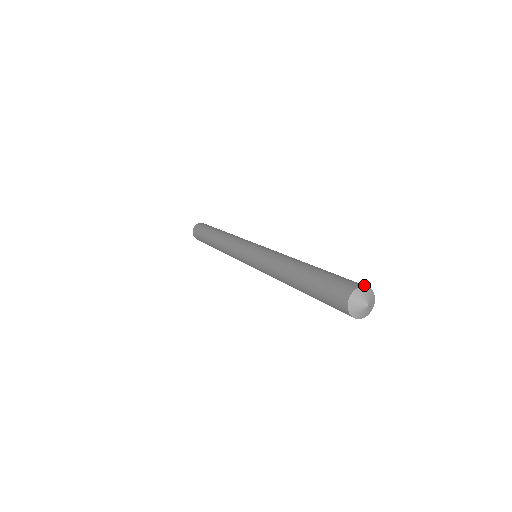
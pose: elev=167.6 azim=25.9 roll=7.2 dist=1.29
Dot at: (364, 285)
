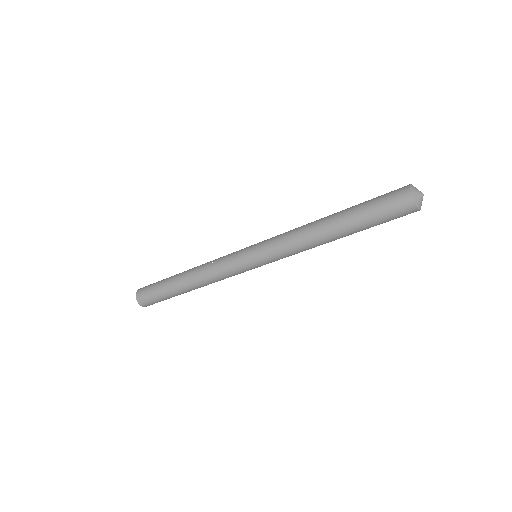
Dot at: occluded
